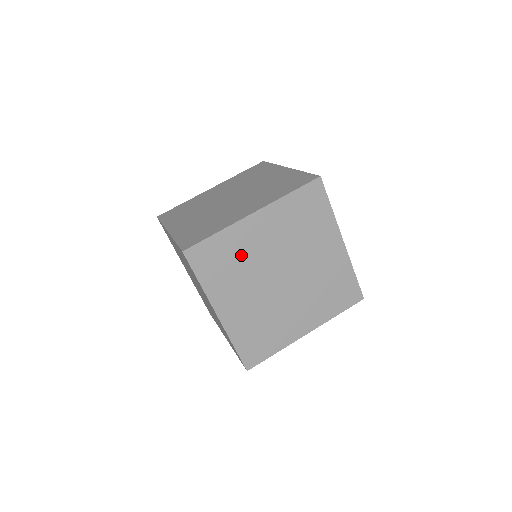
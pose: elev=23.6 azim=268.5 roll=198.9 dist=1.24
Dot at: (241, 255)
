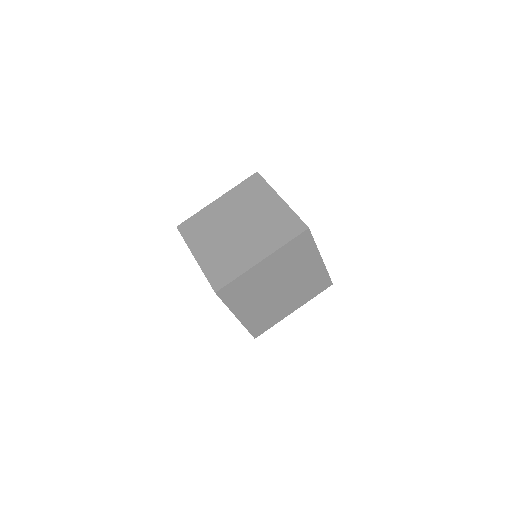
Dot at: (253, 284)
